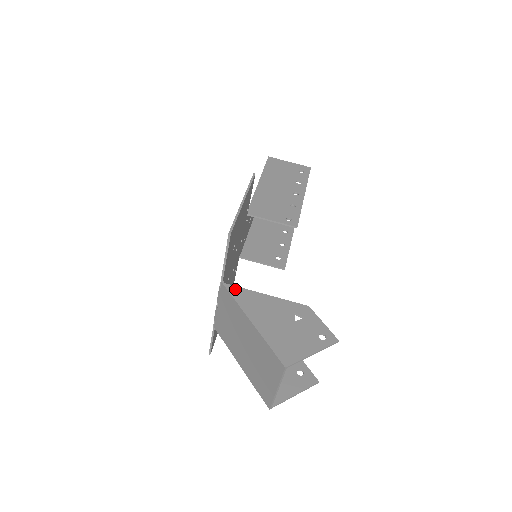
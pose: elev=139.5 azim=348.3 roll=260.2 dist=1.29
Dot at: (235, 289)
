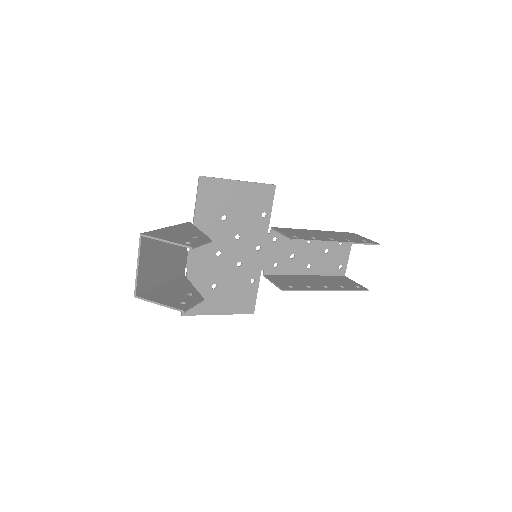
Dot at: (190, 224)
